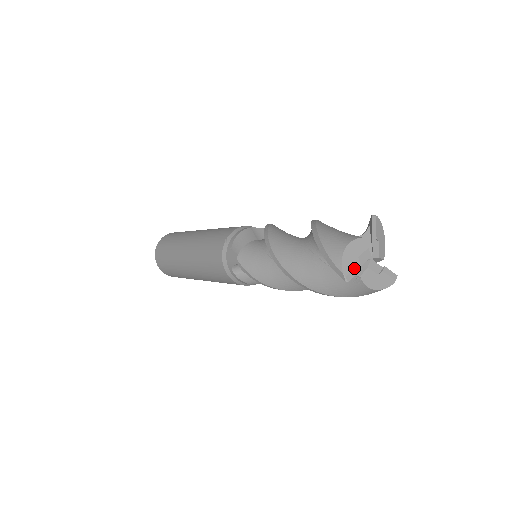
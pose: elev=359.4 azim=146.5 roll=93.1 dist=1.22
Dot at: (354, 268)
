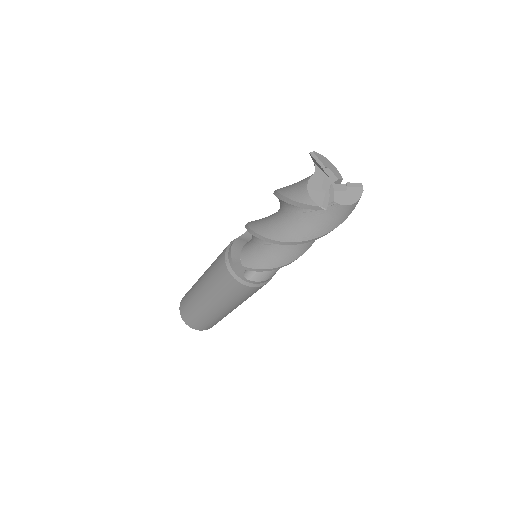
Dot at: (324, 197)
